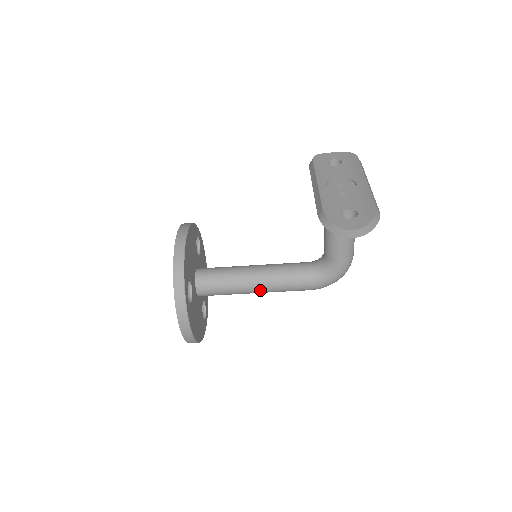
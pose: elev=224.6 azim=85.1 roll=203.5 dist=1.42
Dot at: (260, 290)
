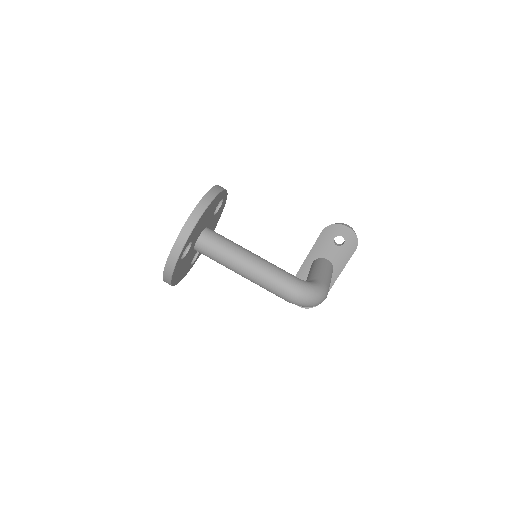
Dot at: (255, 257)
